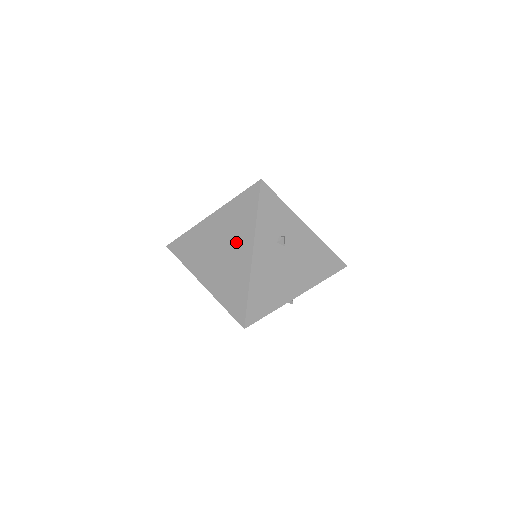
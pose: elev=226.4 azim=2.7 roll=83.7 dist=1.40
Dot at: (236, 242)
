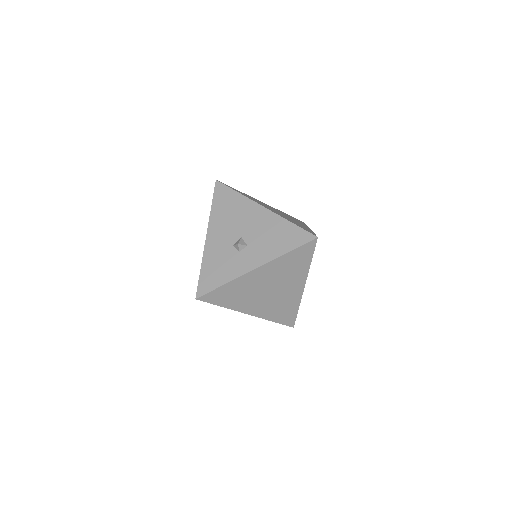
Dot at: (288, 283)
